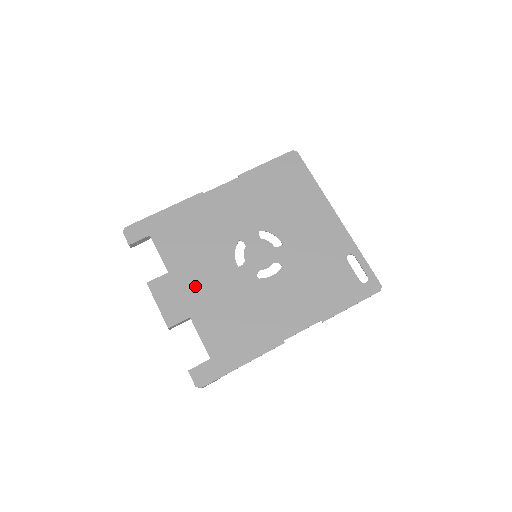
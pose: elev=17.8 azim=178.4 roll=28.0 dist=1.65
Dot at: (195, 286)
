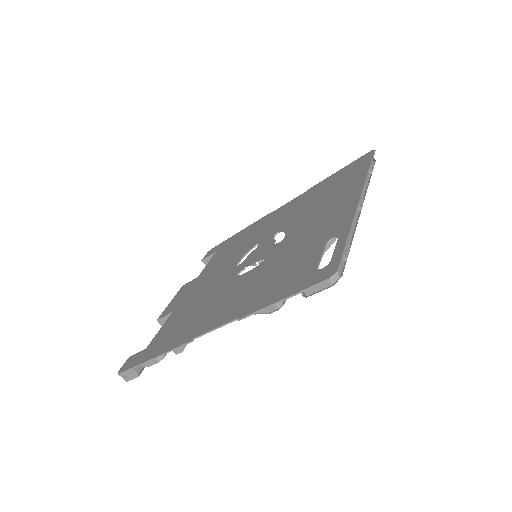
Dot at: (199, 286)
